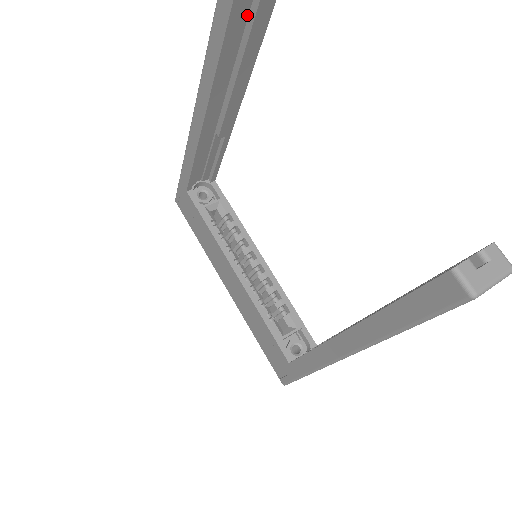
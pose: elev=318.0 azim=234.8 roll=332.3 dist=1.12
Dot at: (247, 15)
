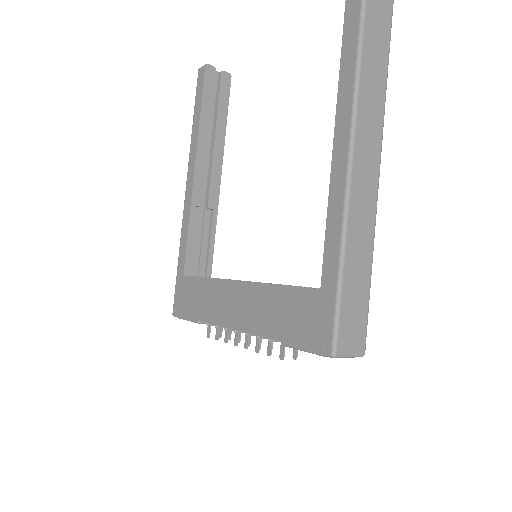
Dot at: (215, 101)
